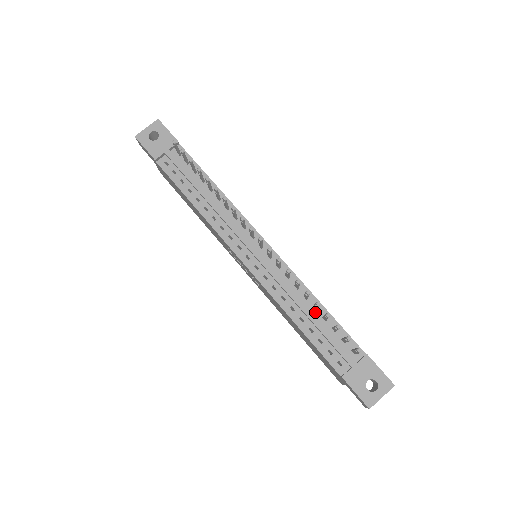
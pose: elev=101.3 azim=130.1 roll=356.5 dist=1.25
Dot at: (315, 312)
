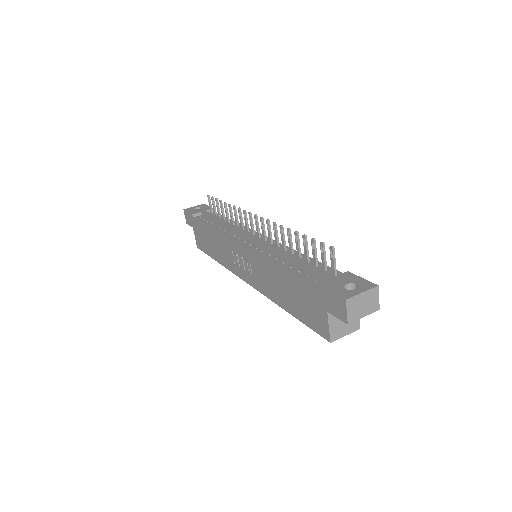
Dot at: occluded
